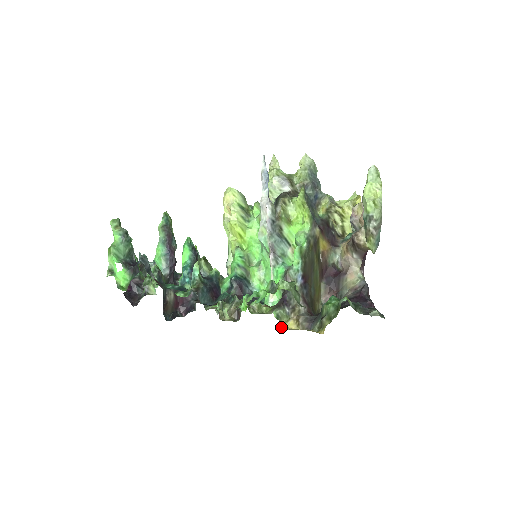
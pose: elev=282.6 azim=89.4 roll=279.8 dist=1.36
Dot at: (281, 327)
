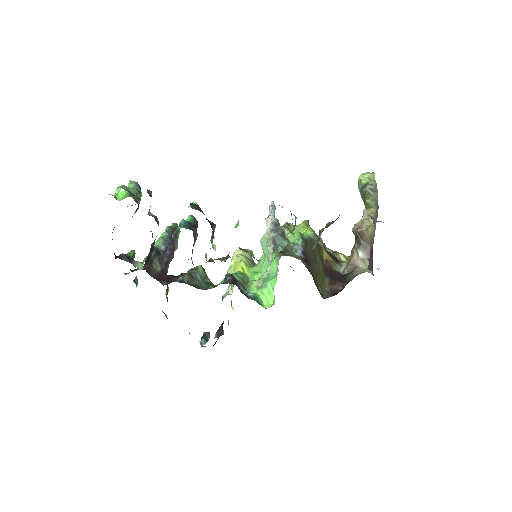
Dot at: (274, 250)
